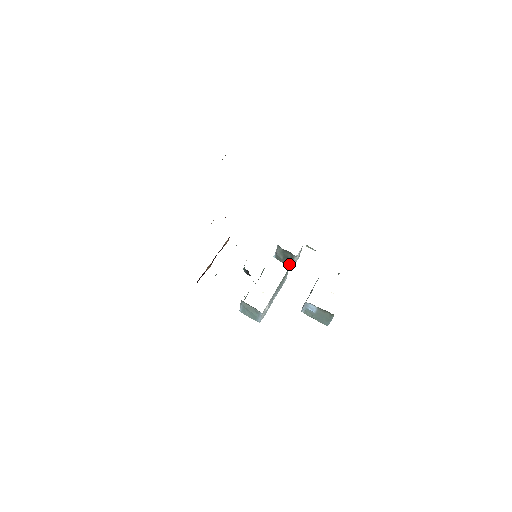
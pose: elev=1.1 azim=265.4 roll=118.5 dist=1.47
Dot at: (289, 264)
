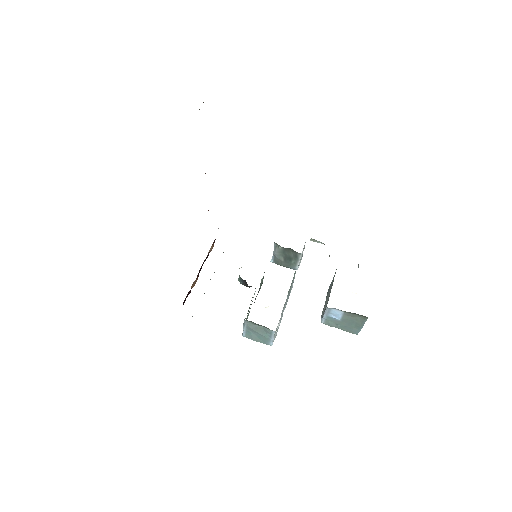
Dot at: (292, 267)
